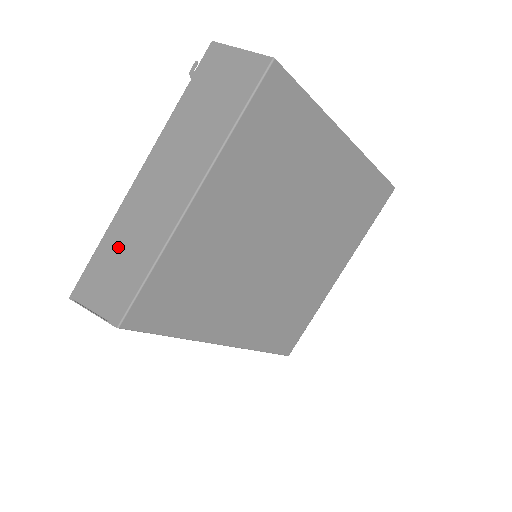
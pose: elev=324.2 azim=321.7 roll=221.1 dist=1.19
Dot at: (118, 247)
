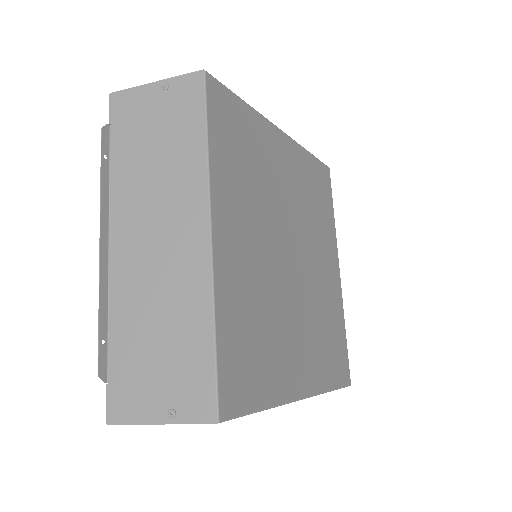
Dot at: occluded
